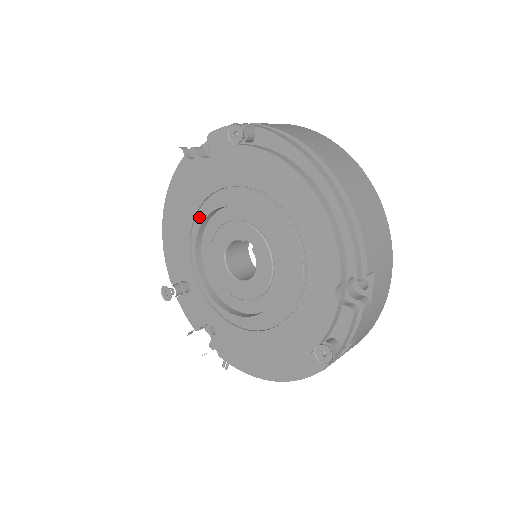
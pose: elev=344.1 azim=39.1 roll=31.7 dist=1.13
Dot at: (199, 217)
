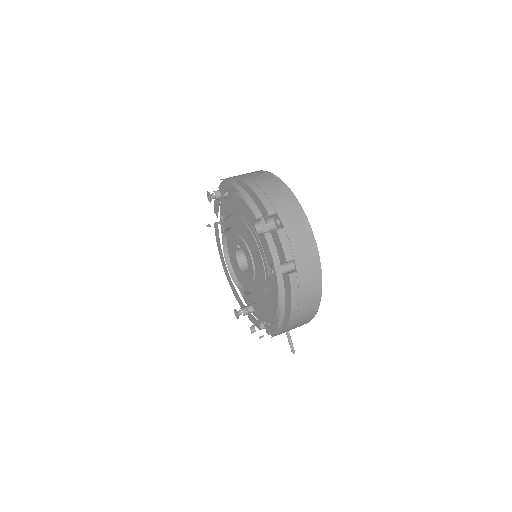
Dot at: occluded
